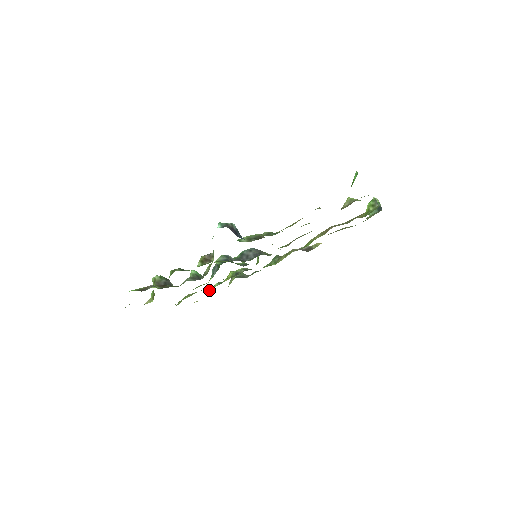
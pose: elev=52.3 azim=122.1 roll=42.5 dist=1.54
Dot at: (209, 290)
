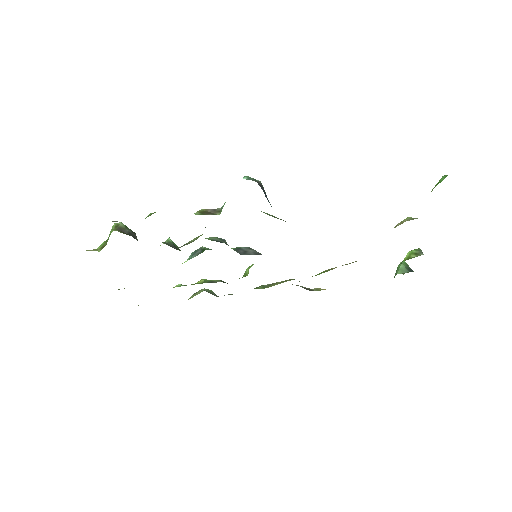
Dot at: occluded
